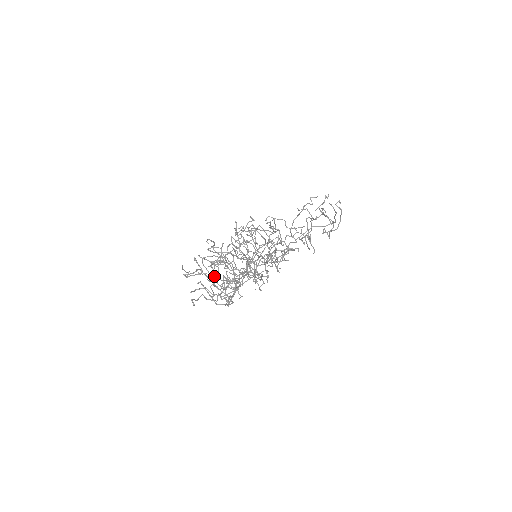
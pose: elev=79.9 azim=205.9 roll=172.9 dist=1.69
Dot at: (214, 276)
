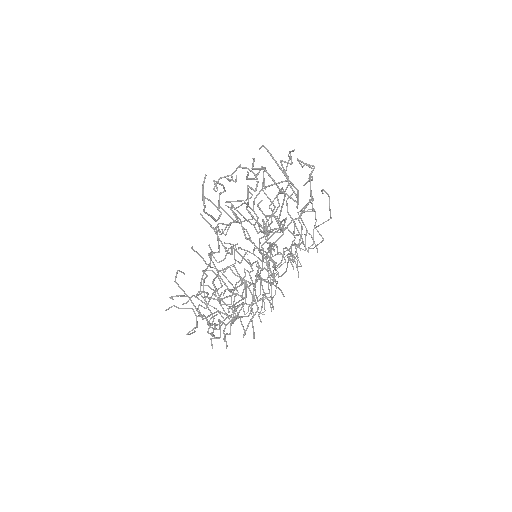
Dot at: (238, 222)
